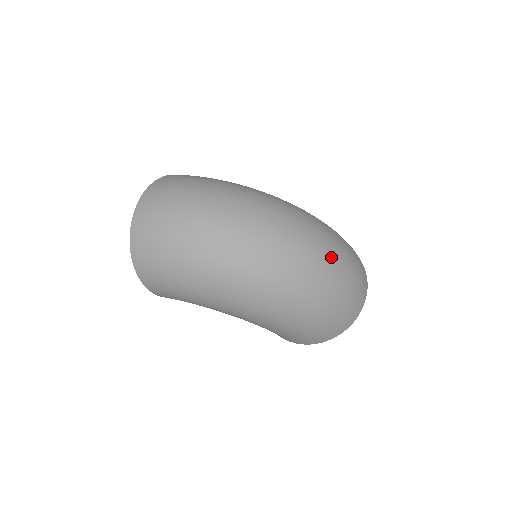
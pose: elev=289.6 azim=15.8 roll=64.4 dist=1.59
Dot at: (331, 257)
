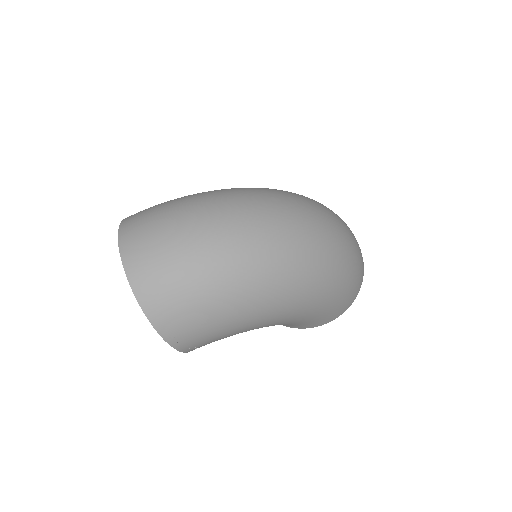
Dot at: (329, 215)
